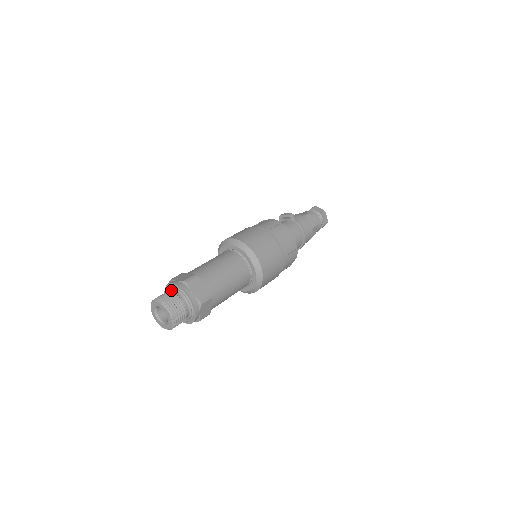
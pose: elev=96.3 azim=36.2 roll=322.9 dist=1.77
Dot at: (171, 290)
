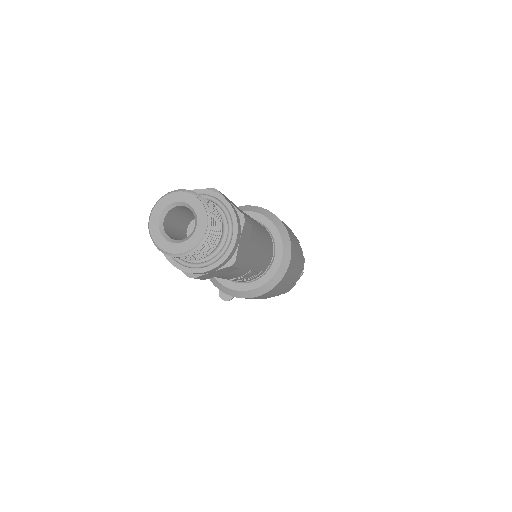
Dot at: occluded
